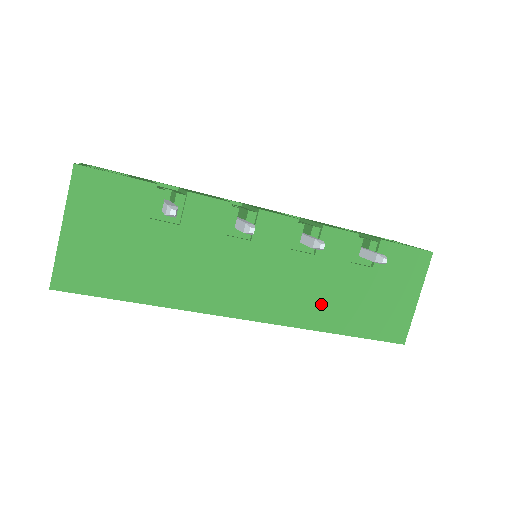
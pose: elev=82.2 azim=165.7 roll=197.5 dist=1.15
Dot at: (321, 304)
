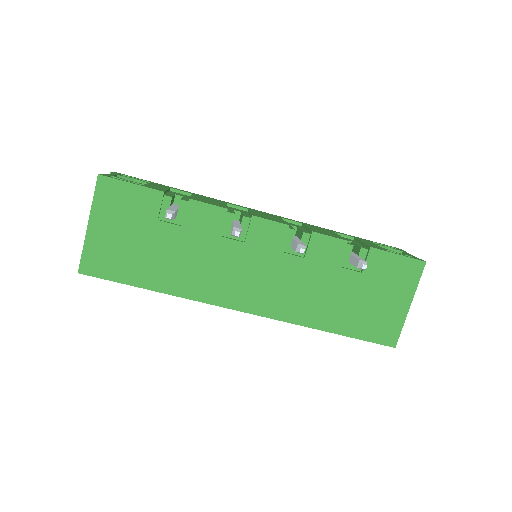
Dot at: (310, 303)
